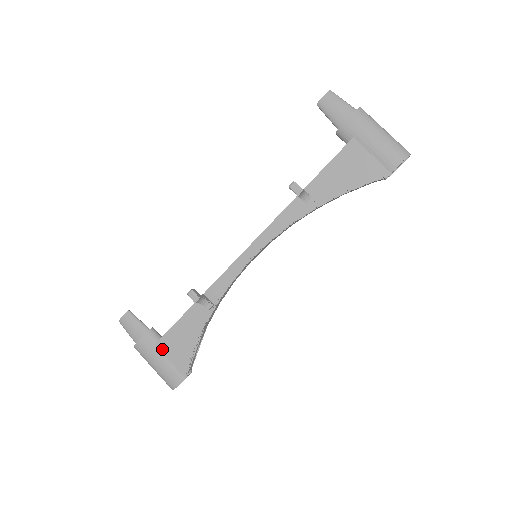
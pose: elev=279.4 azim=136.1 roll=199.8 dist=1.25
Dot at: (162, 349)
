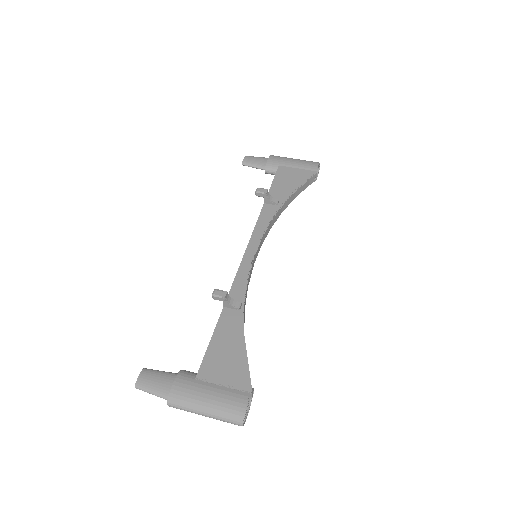
Dot at: (207, 377)
